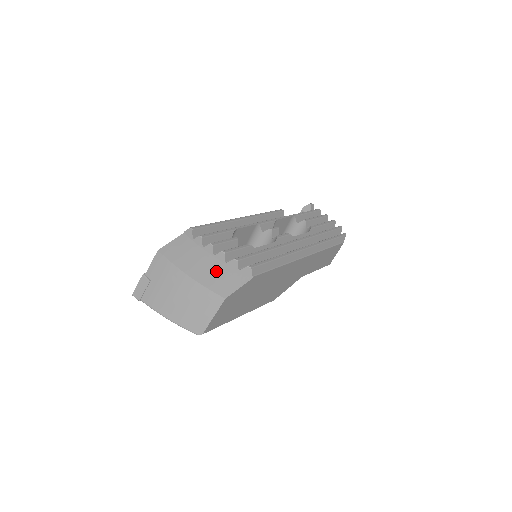
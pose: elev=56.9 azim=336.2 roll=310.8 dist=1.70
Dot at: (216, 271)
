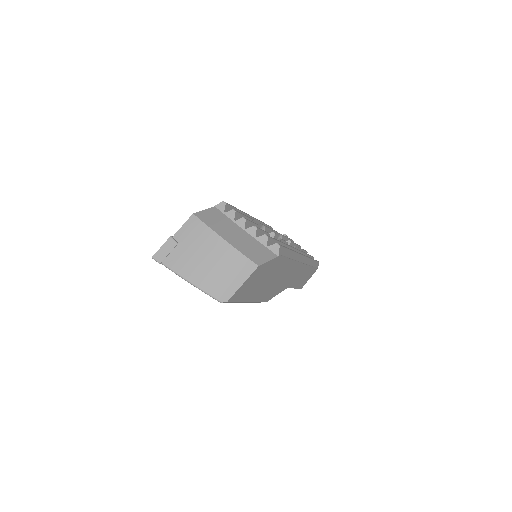
Dot at: (248, 242)
